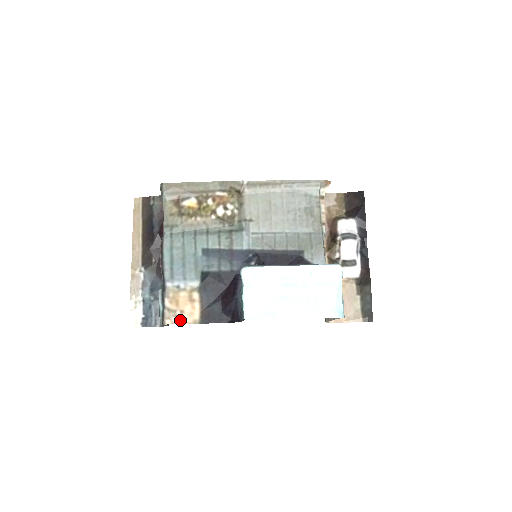
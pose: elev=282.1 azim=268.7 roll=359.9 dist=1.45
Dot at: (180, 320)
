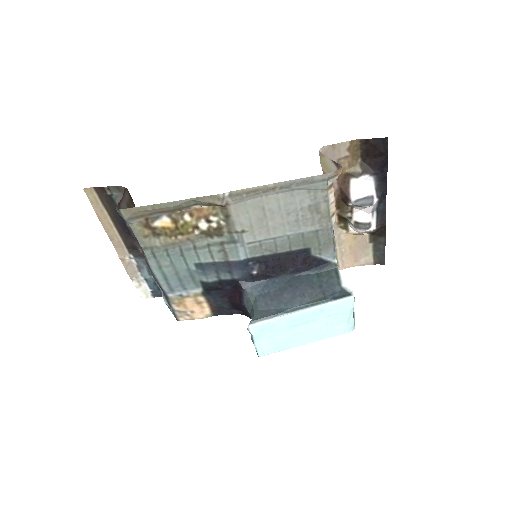
Dot at: (193, 317)
